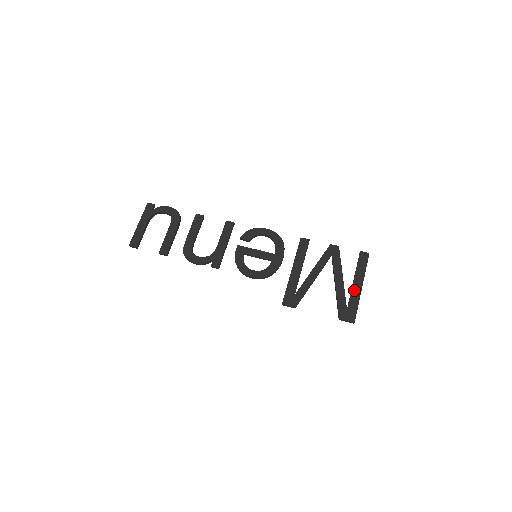
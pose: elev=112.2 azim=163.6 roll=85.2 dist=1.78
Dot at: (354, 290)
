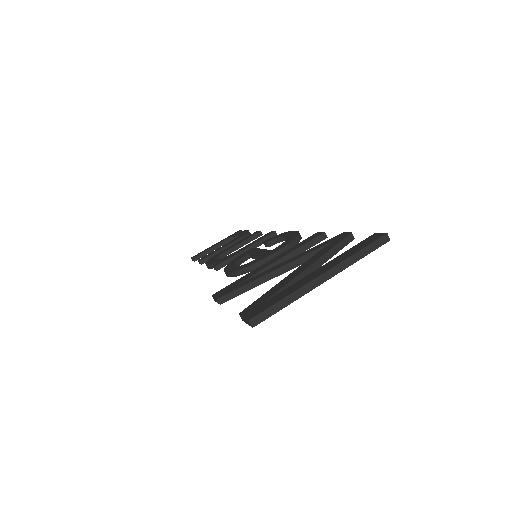
Dot at: (304, 279)
